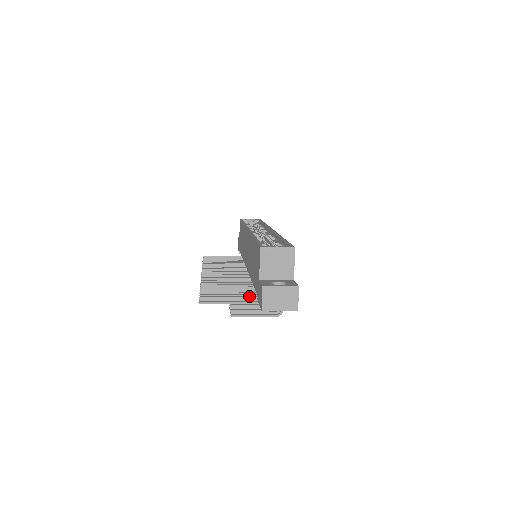
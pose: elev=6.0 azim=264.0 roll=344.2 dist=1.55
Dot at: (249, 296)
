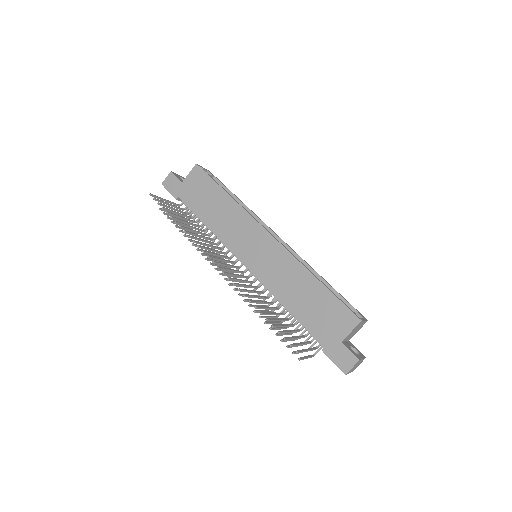
Dot at: (302, 335)
